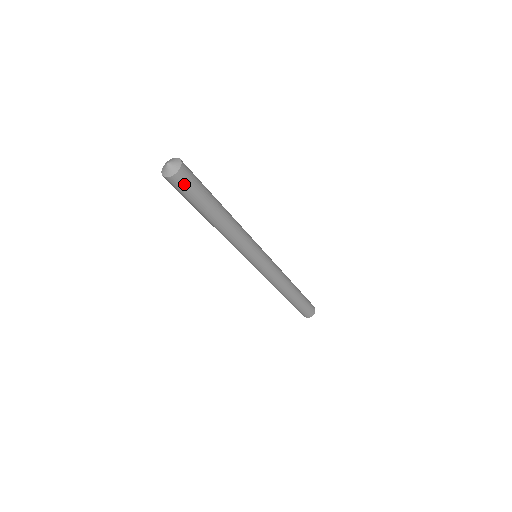
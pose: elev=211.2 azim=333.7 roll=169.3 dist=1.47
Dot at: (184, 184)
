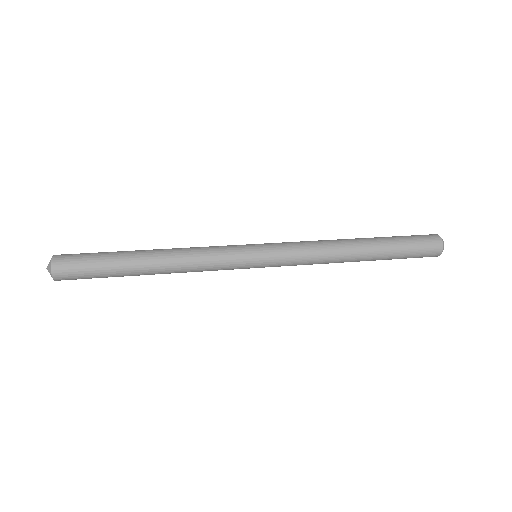
Dot at: (73, 279)
